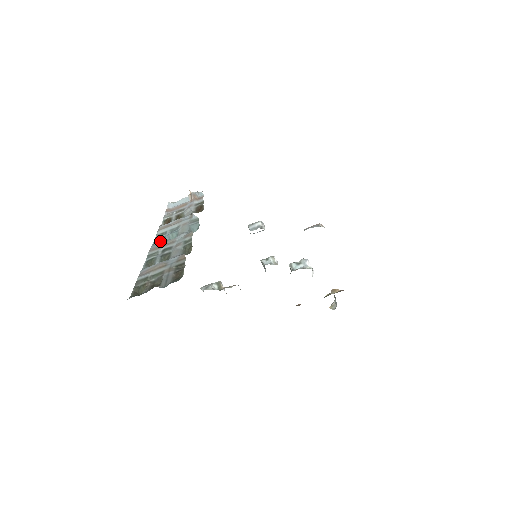
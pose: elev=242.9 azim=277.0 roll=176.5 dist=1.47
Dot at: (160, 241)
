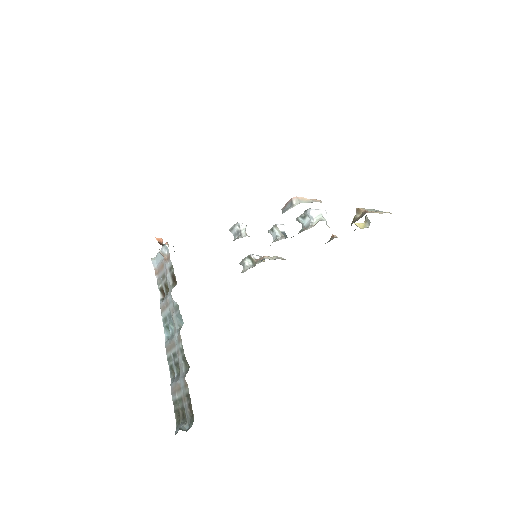
Dot at: (168, 329)
